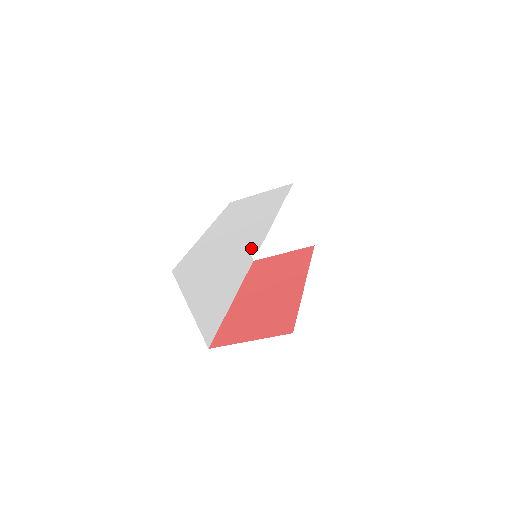
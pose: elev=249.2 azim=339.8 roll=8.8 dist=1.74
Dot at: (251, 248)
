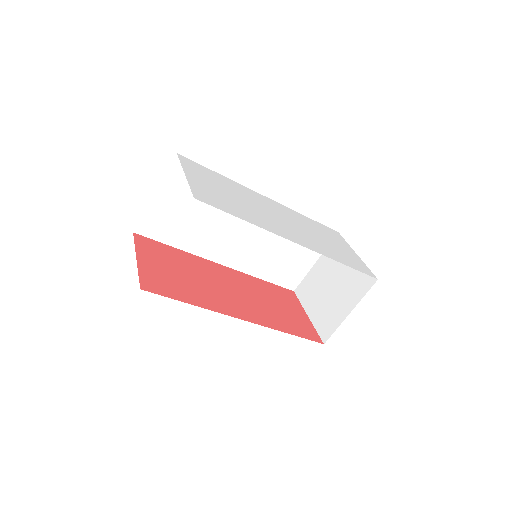
Dot at: (198, 194)
